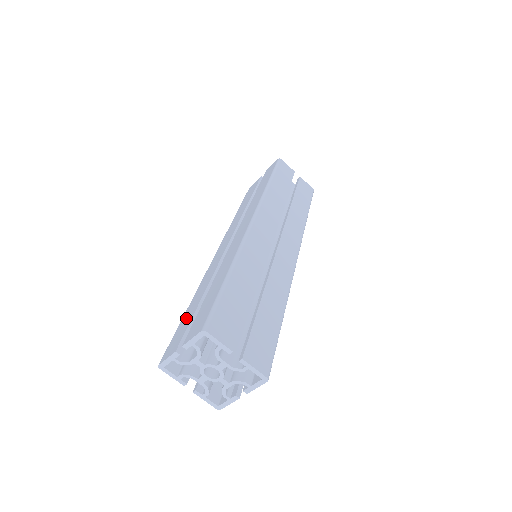
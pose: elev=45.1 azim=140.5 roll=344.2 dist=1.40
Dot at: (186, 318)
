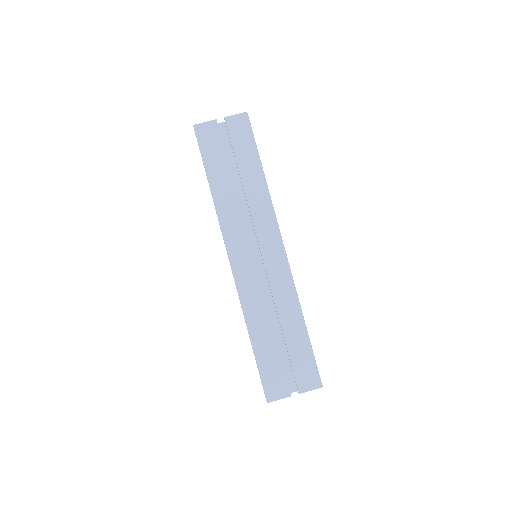
Dot at: occluded
